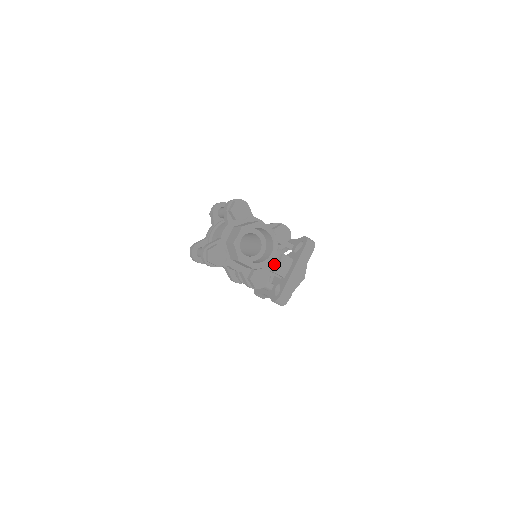
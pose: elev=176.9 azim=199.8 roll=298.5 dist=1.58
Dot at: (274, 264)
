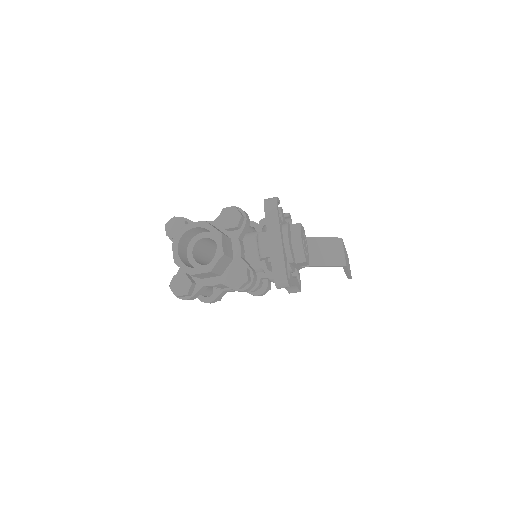
Dot at: (257, 251)
